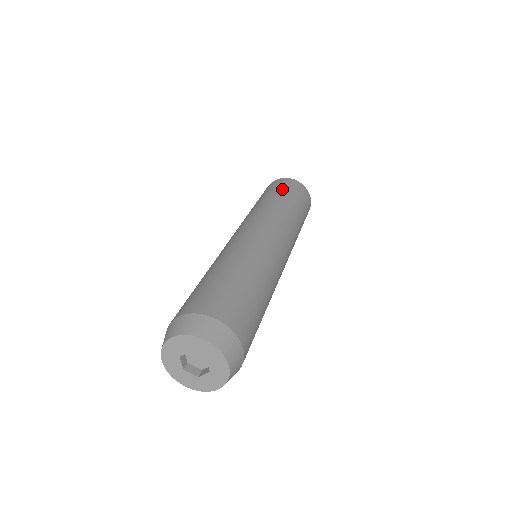
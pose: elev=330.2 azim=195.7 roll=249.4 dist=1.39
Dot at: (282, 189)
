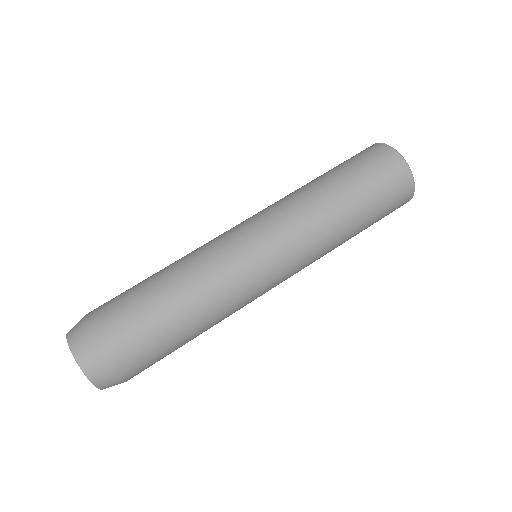
Dot at: (365, 177)
